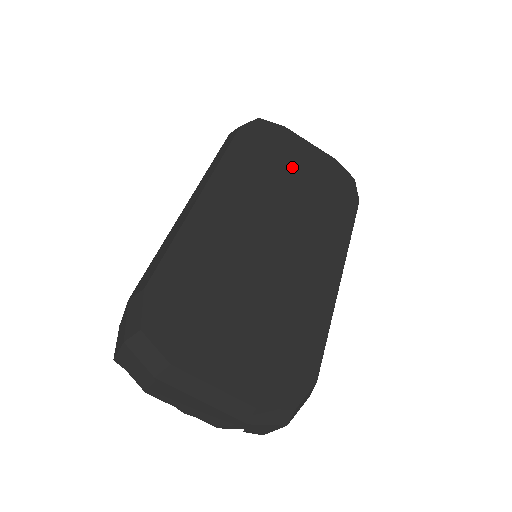
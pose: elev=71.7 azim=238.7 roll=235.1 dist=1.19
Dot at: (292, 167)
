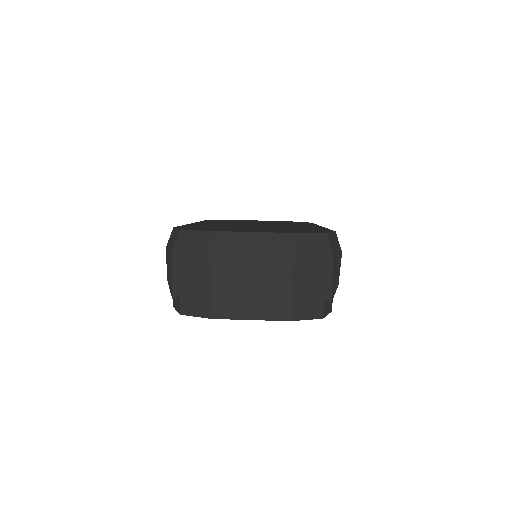
Dot at: occluded
